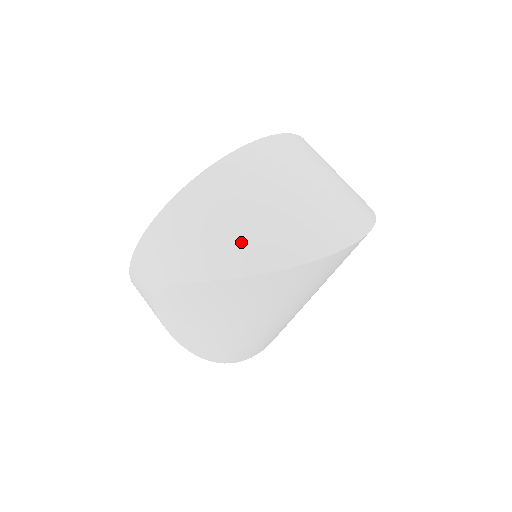
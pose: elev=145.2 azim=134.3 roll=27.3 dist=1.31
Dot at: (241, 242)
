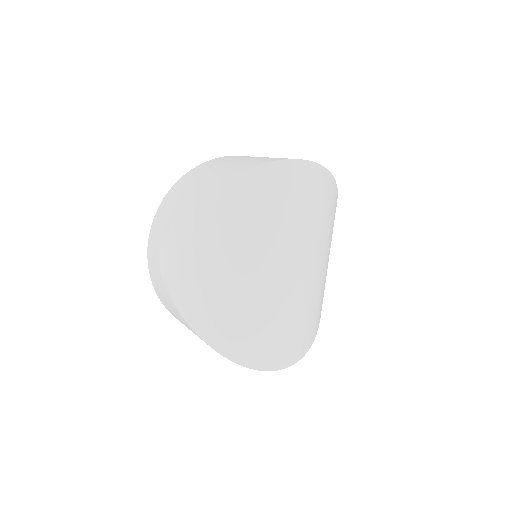
Dot at: (217, 173)
